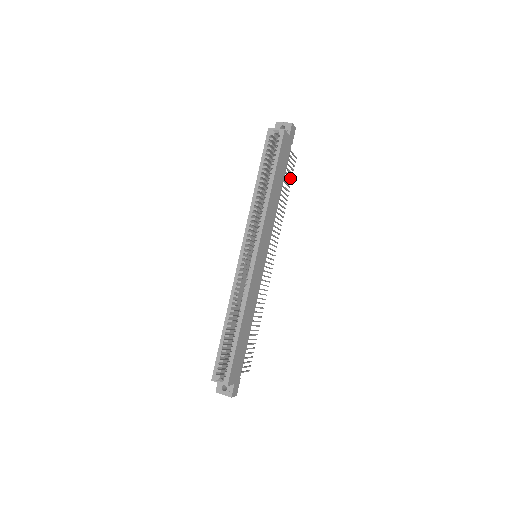
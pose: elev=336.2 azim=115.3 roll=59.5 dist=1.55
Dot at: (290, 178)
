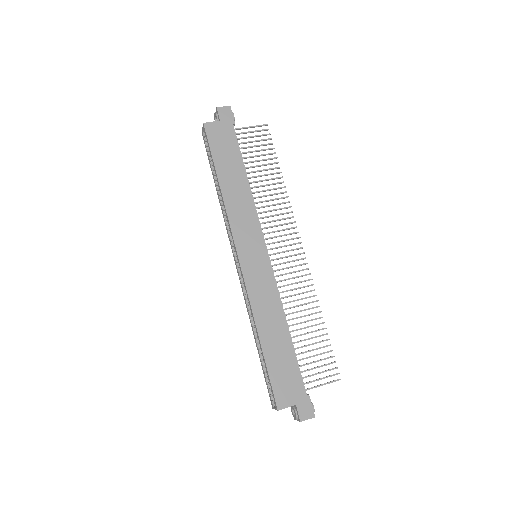
Dot at: occluded
